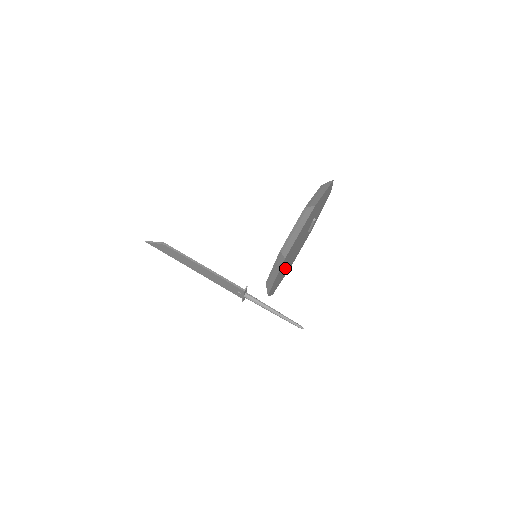
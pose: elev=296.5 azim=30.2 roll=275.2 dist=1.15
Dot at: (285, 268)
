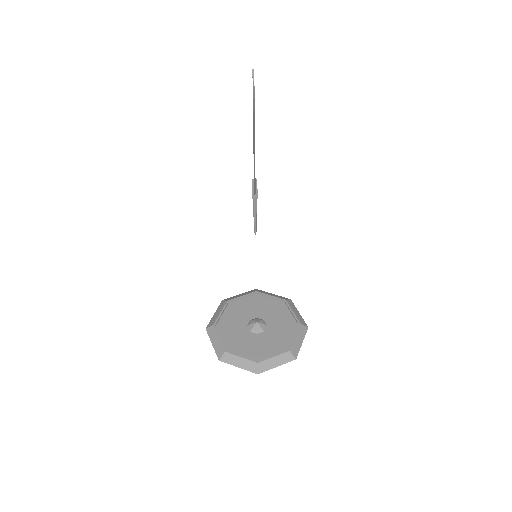
Dot at: (235, 321)
